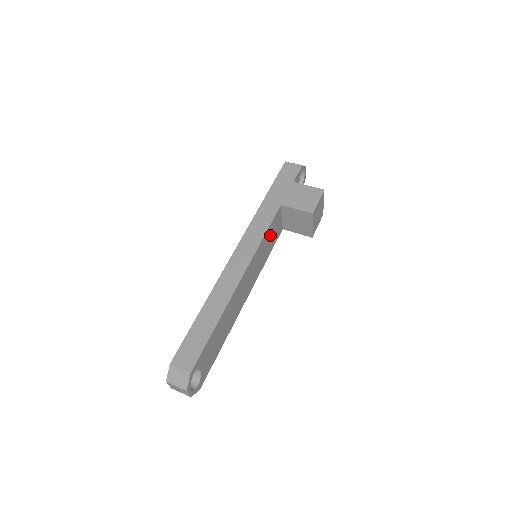
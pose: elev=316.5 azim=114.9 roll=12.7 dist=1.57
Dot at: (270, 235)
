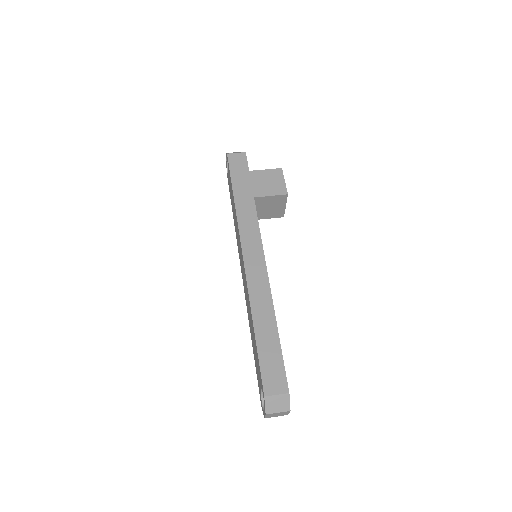
Dot at: occluded
